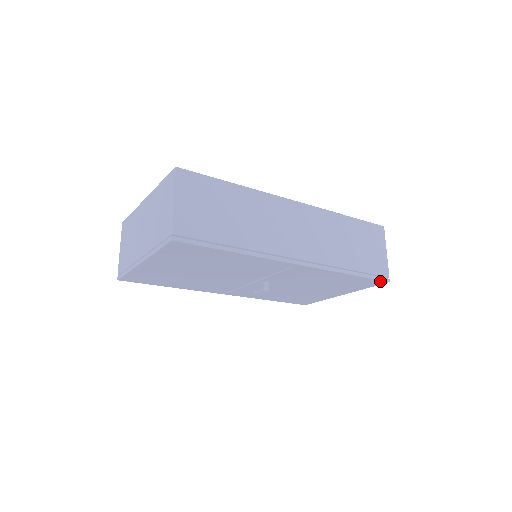
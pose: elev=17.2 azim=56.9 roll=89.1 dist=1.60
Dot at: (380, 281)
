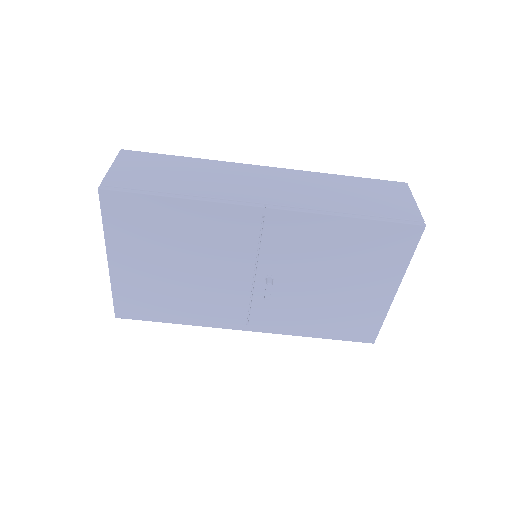
Dot at: (410, 227)
